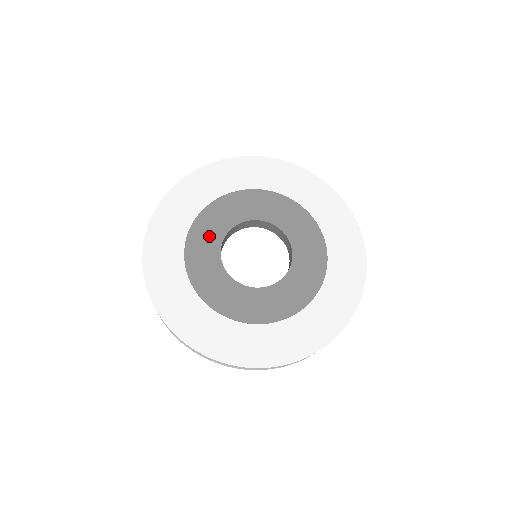
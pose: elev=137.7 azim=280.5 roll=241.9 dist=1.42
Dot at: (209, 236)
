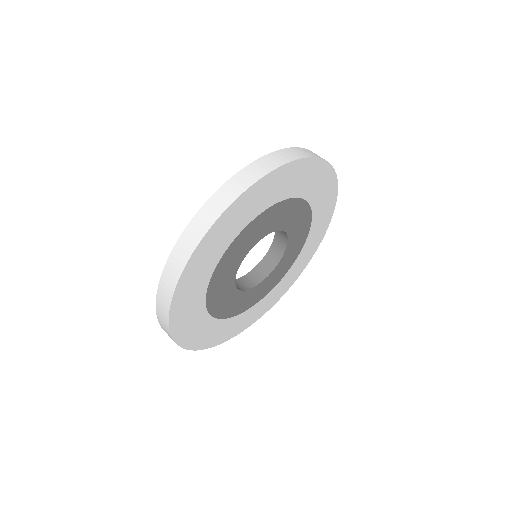
Dot at: (224, 284)
